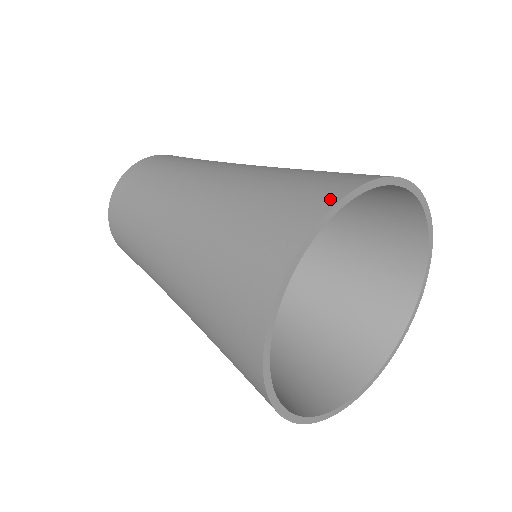
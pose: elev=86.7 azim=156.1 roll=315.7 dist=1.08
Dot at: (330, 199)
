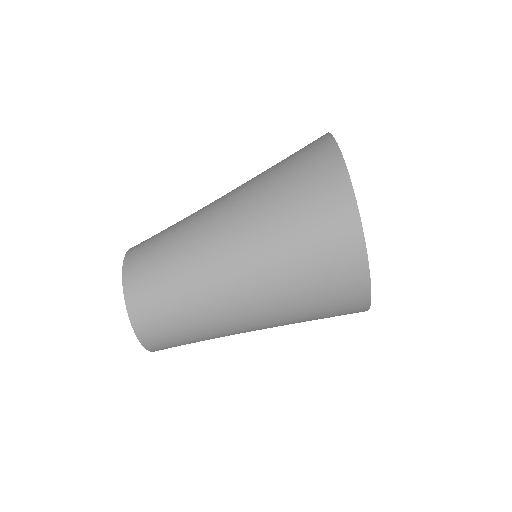
Dot at: (359, 250)
